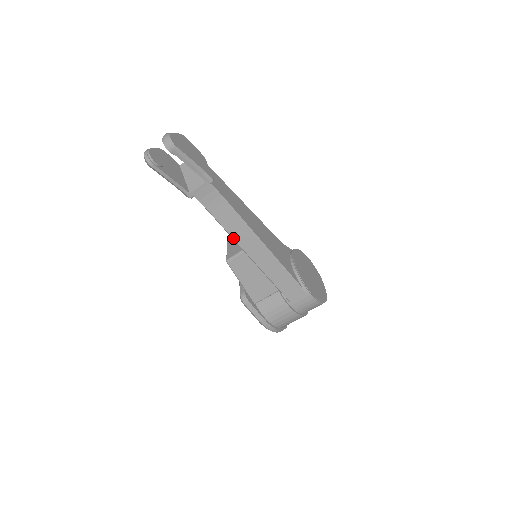
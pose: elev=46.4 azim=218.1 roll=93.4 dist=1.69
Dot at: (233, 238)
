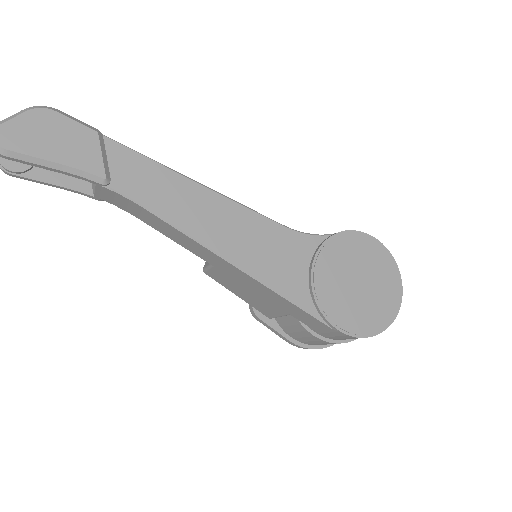
Dot at: occluded
